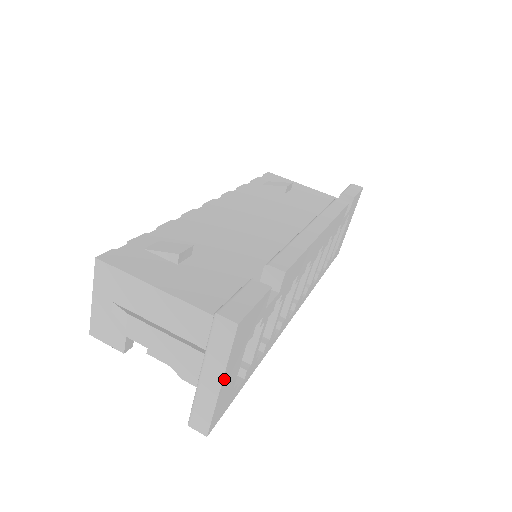
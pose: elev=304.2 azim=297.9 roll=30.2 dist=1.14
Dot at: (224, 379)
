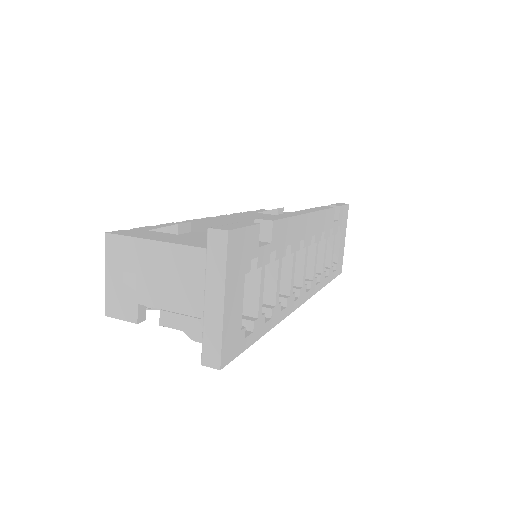
Dot at: (226, 298)
